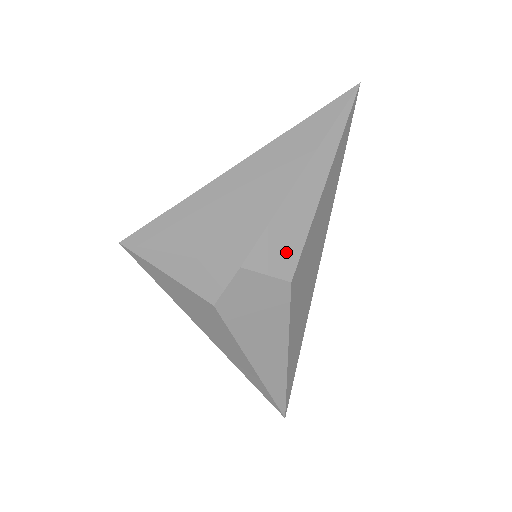
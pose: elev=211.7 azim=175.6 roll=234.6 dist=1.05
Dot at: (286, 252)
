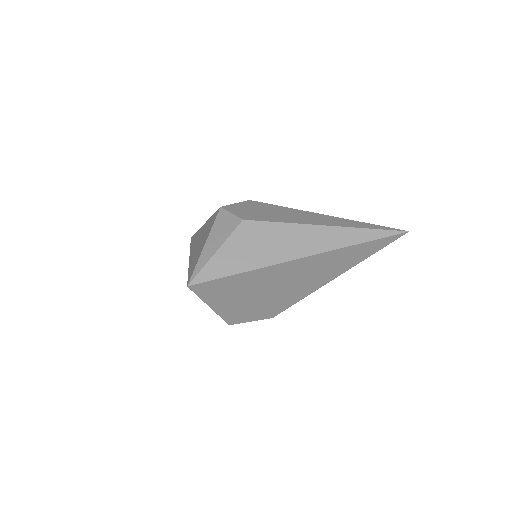
Dot at: occluded
